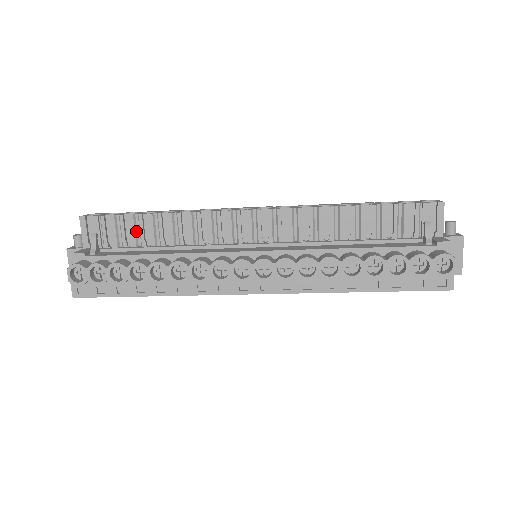
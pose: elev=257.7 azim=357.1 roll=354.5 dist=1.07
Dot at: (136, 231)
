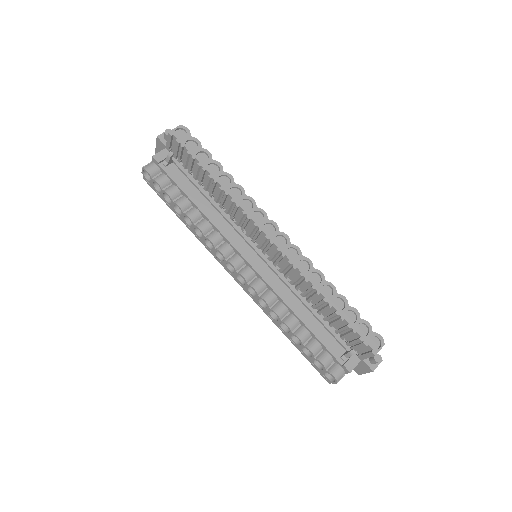
Dot at: (198, 173)
